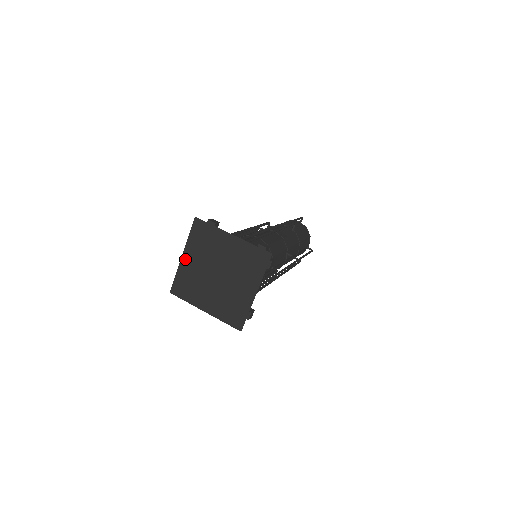
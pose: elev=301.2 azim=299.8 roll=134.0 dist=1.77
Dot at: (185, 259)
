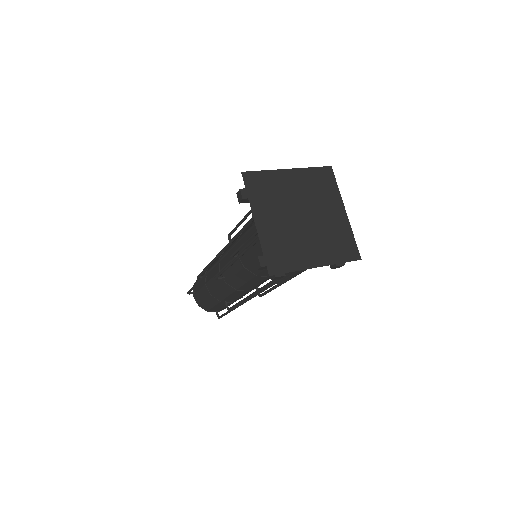
Dot at: (260, 224)
